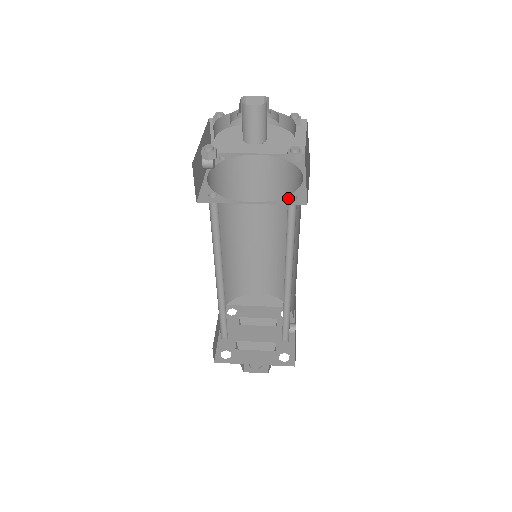
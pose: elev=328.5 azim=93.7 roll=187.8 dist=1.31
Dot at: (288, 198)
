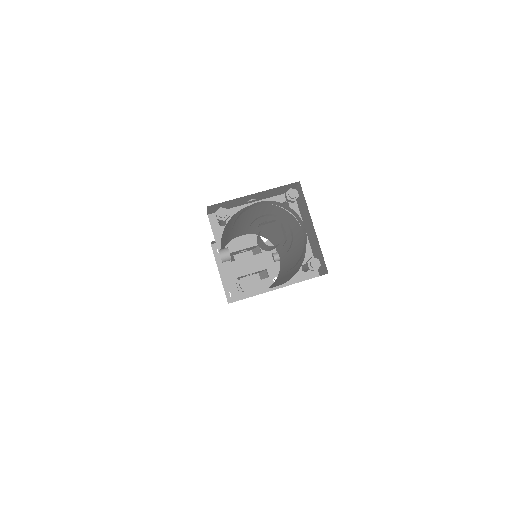
Dot at: (302, 271)
